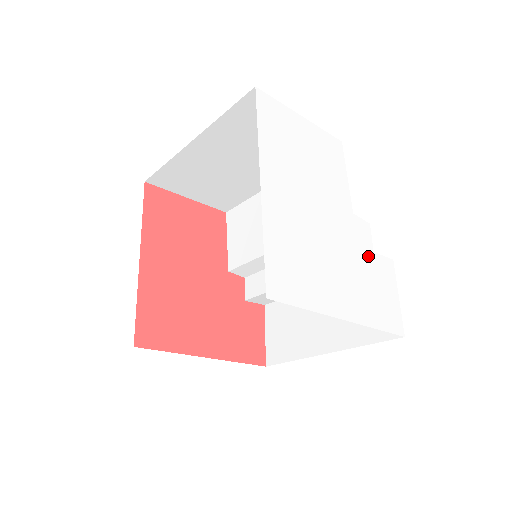
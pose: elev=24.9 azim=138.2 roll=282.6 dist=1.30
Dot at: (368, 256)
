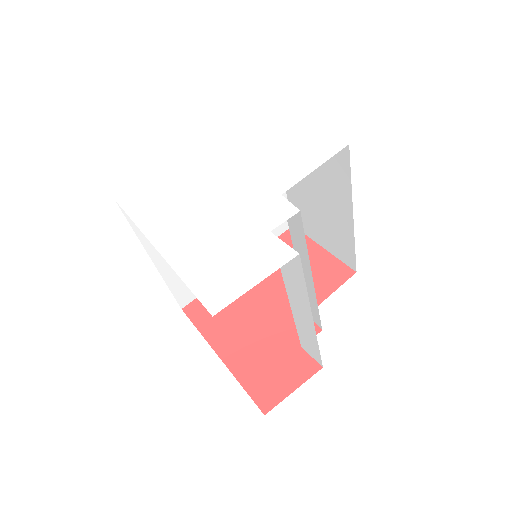
Dot at: (256, 230)
